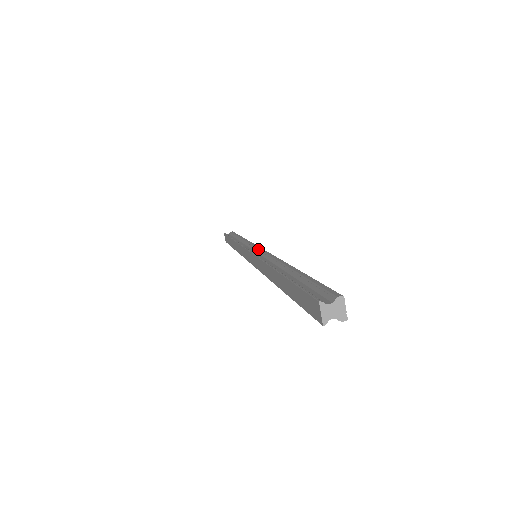
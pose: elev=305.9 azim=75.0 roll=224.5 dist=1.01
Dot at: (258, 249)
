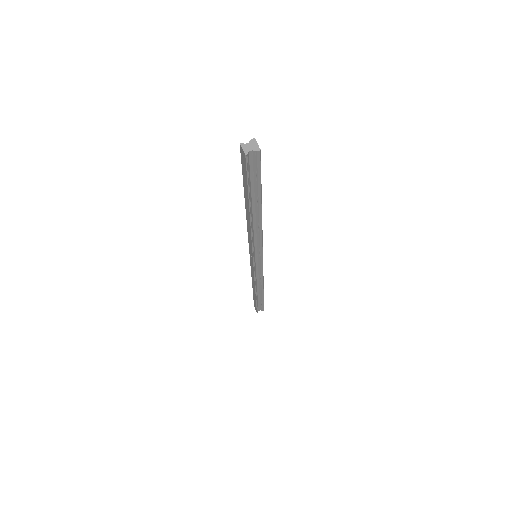
Dot at: occluded
